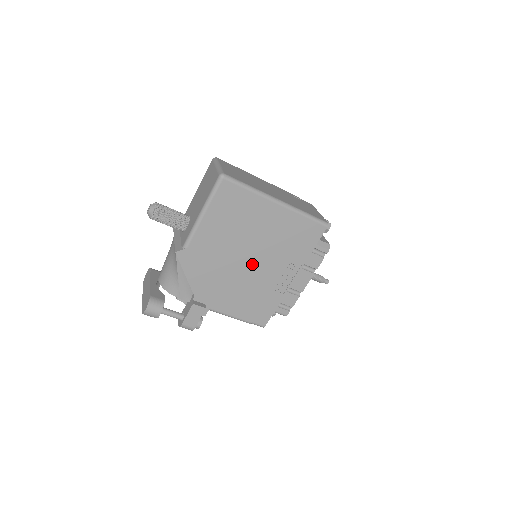
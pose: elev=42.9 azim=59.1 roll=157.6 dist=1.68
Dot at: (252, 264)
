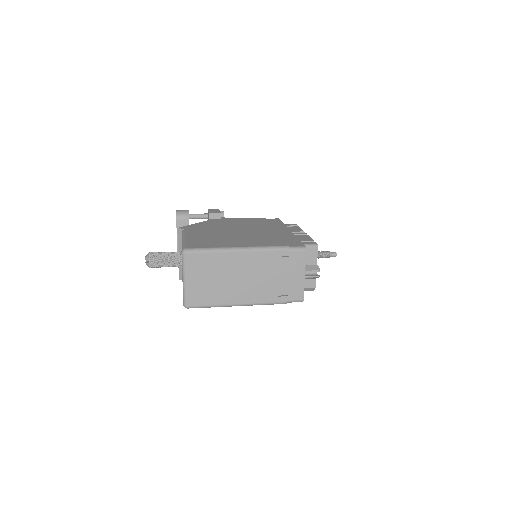
Dot at: occluded
